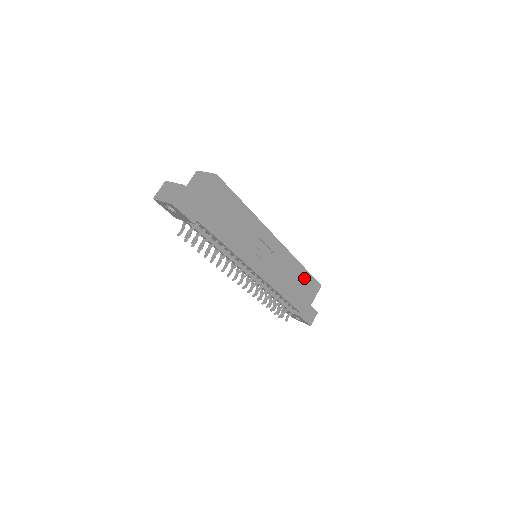
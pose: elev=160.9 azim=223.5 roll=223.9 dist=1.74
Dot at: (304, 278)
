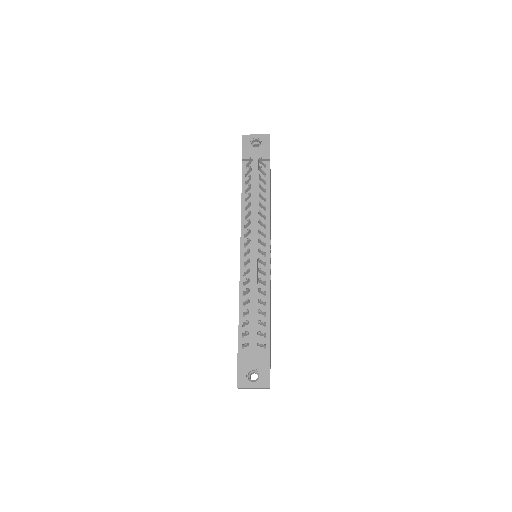
Dot at: occluded
